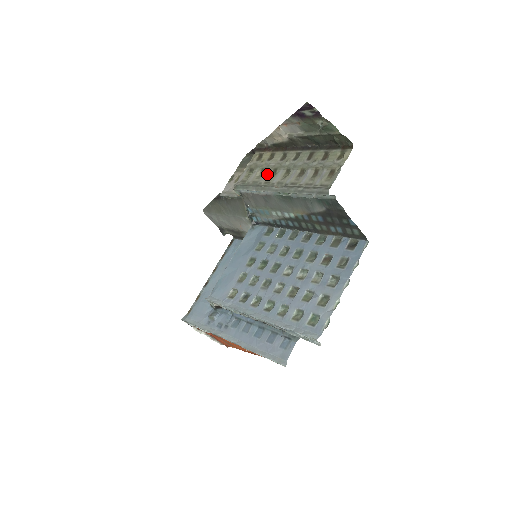
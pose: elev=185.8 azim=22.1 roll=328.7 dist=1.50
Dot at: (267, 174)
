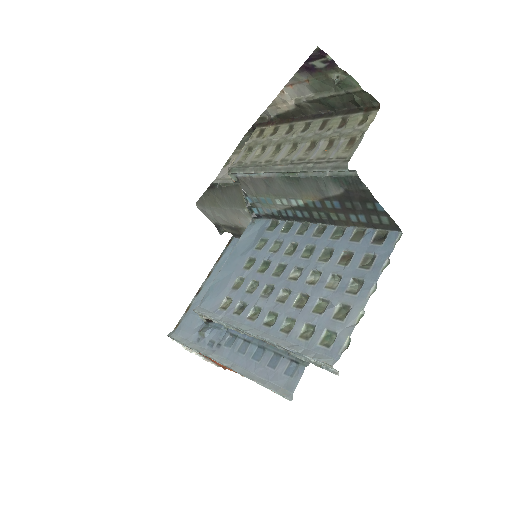
Dot at: (269, 151)
